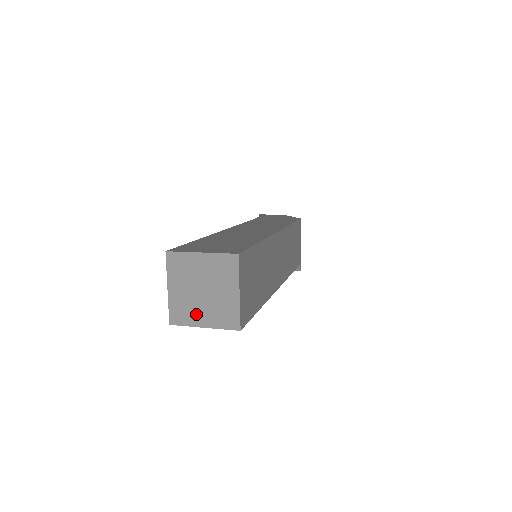
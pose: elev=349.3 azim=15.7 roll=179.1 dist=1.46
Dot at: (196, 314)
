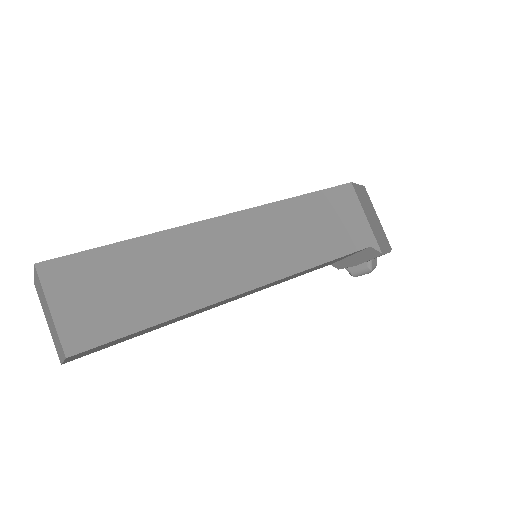
Dot at: (57, 347)
